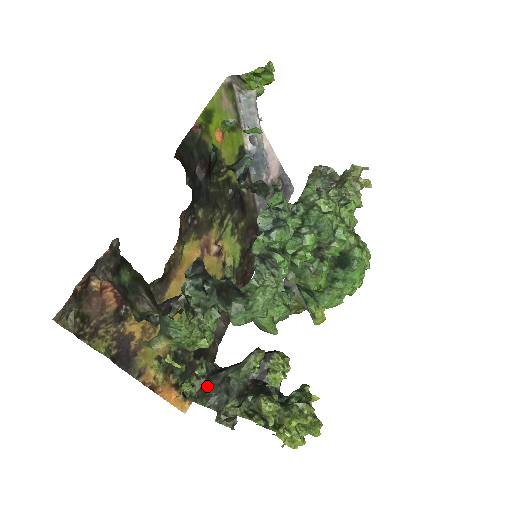
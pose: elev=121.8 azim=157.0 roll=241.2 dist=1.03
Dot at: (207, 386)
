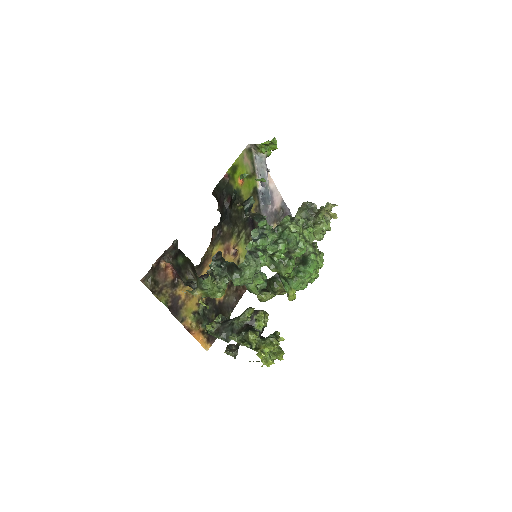
Dot at: (221, 328)
